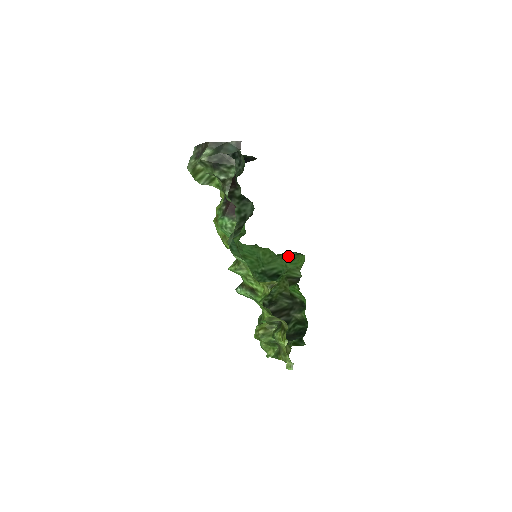
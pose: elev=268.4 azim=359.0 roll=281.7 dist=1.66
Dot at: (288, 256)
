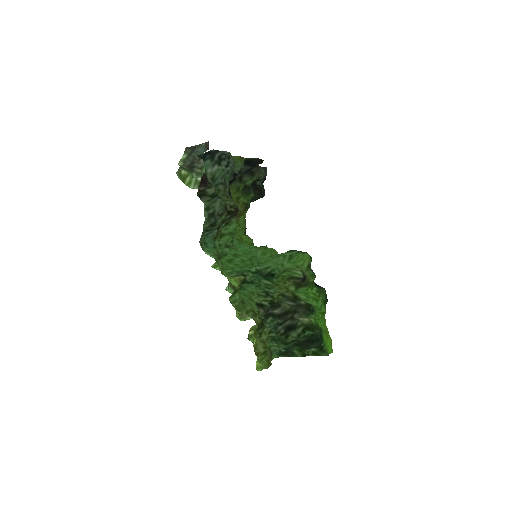
Dot at: (287, 255)
